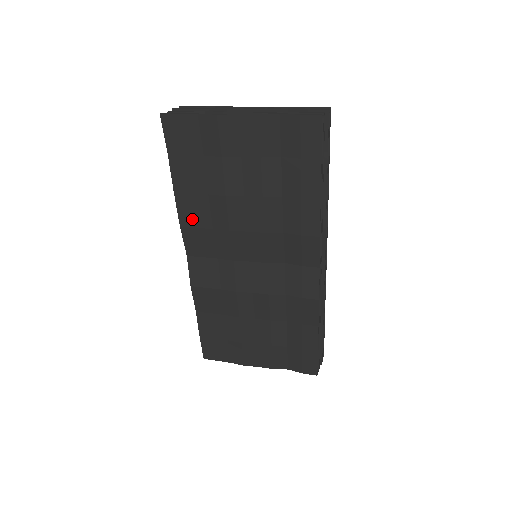
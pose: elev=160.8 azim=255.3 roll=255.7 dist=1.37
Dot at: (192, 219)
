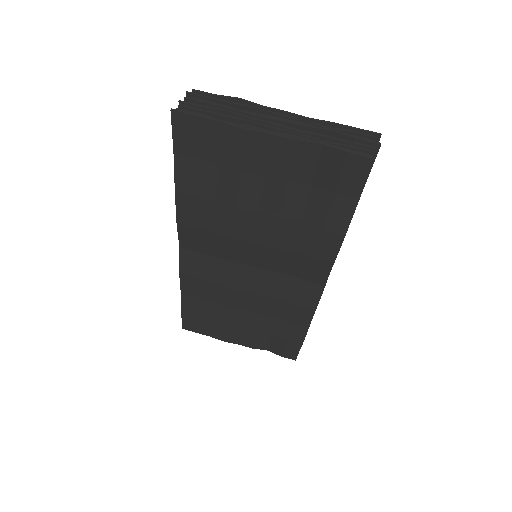
Dot at: (192, 219)
